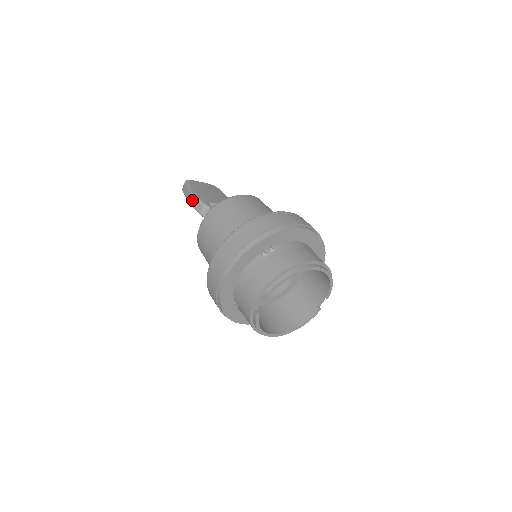
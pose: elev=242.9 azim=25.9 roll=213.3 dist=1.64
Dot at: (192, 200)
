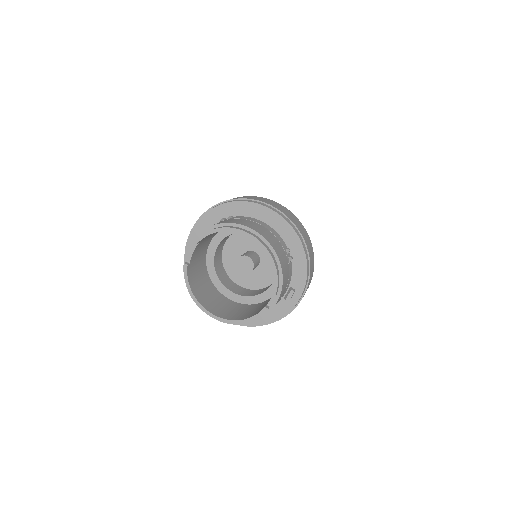
Dot at: occluded
